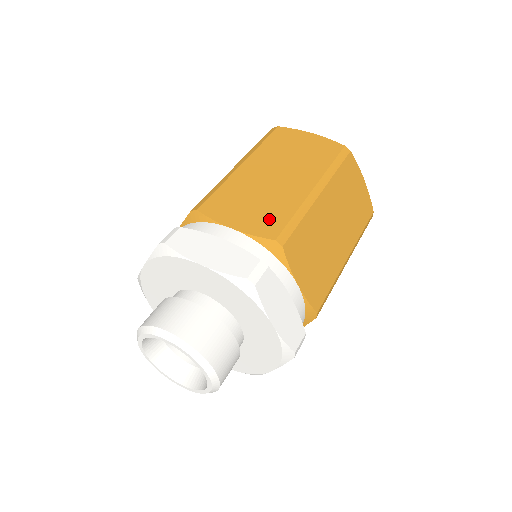
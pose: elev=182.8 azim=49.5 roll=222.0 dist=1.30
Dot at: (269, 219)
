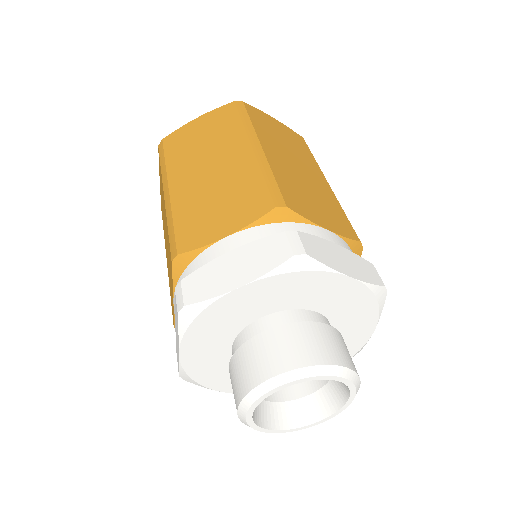
Dot at: (338, 218)
